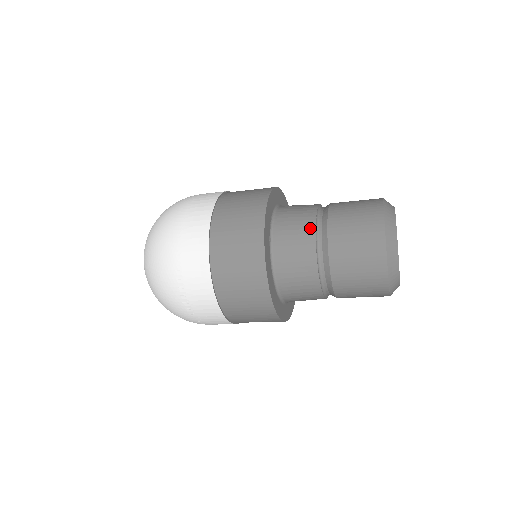
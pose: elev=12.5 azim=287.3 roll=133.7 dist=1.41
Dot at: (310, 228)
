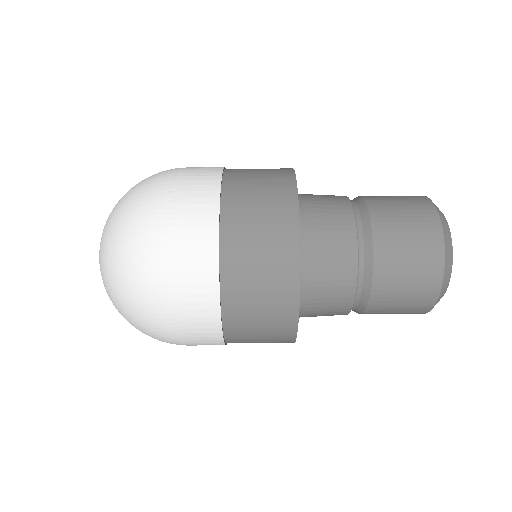
Dot at: (341, 196)
